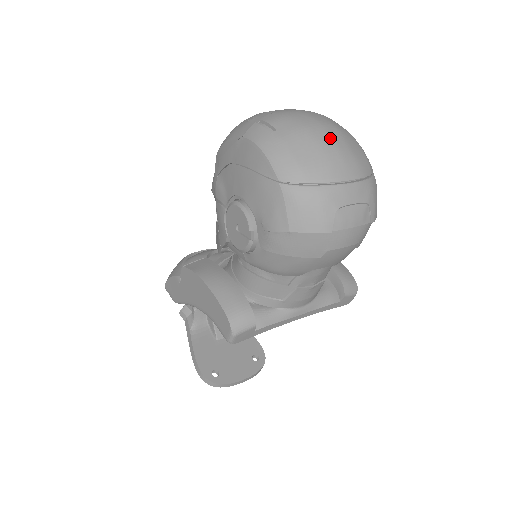
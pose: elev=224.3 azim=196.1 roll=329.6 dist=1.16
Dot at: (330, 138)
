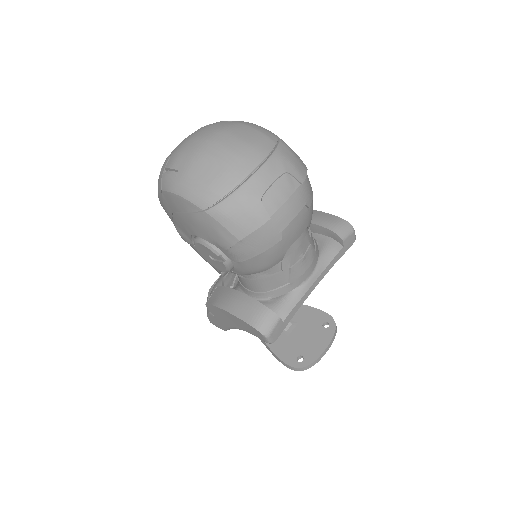
Dot at: (220, 146)
